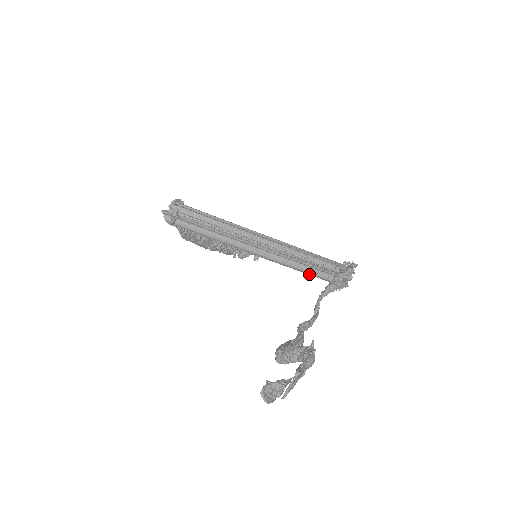
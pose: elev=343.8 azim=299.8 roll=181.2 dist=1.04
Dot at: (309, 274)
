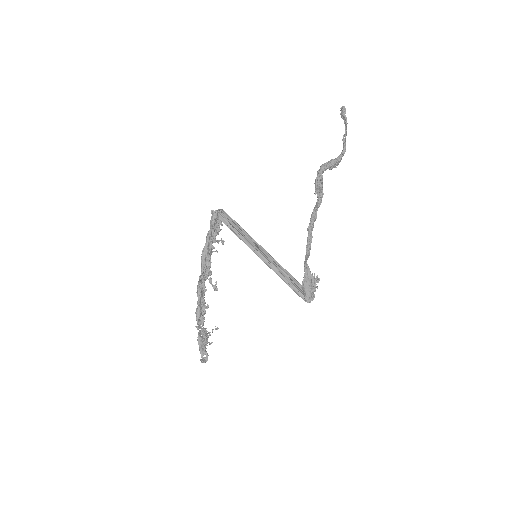
Dot at: (287, 281)
